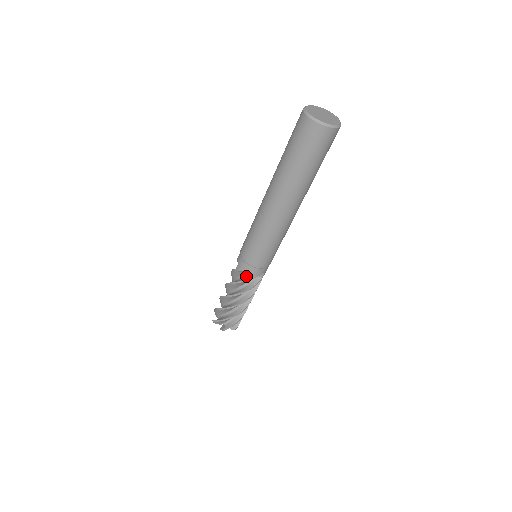
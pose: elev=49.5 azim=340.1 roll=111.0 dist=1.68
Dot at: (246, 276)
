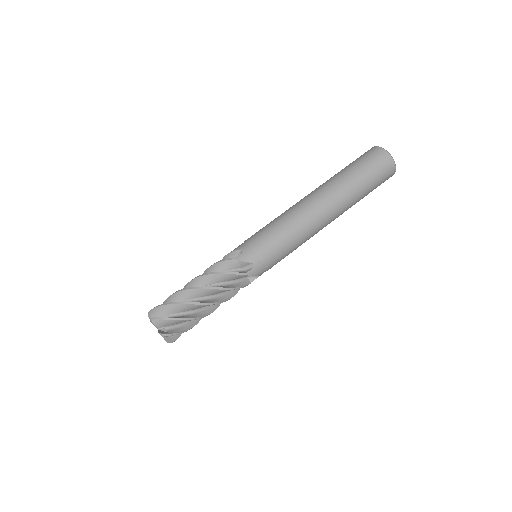
Dot at: occluded
